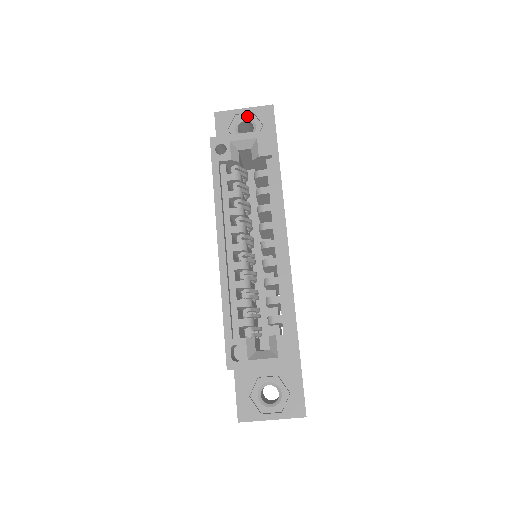
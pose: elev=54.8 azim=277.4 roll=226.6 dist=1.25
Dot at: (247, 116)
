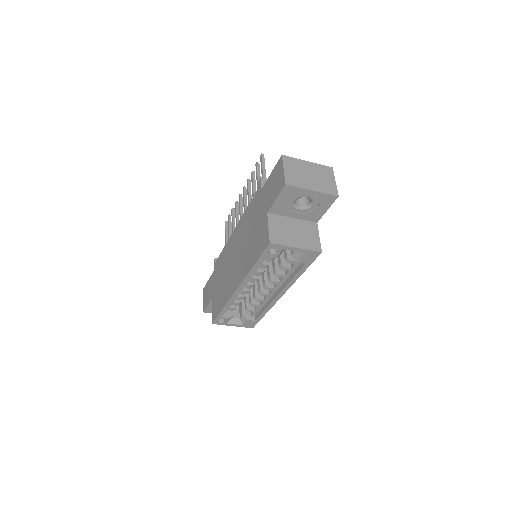
Dot at: (311, 196)
